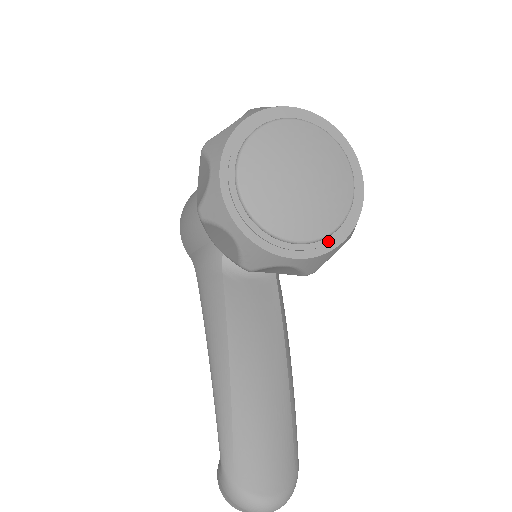
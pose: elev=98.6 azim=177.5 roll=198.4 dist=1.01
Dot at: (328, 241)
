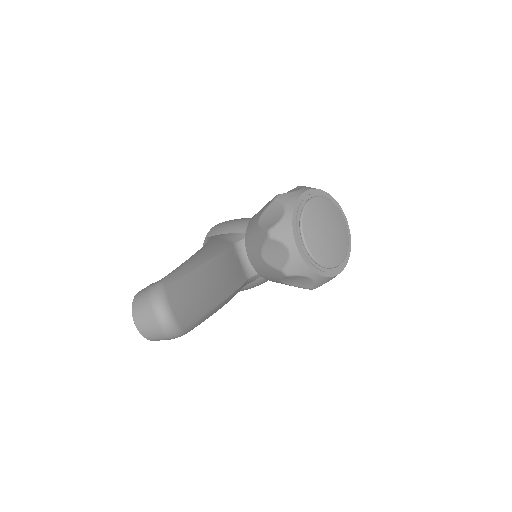
Dot at: (313, 264)
